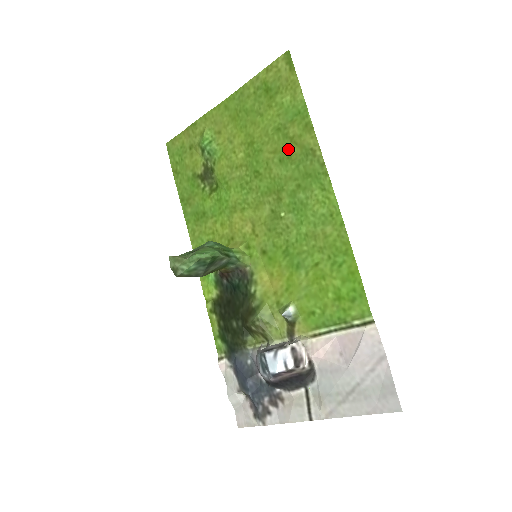
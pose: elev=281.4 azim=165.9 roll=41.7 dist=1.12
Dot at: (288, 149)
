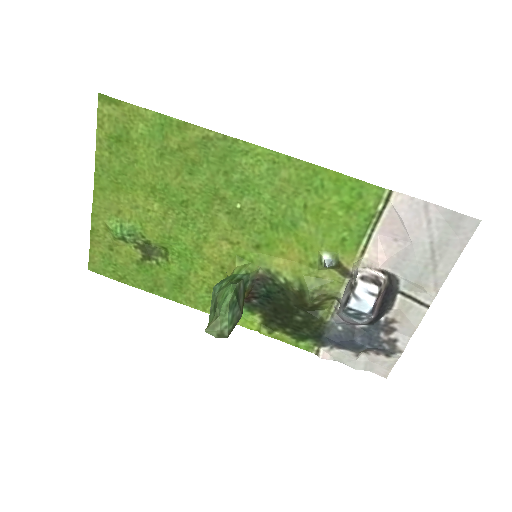
Dot at: (186, 159)
